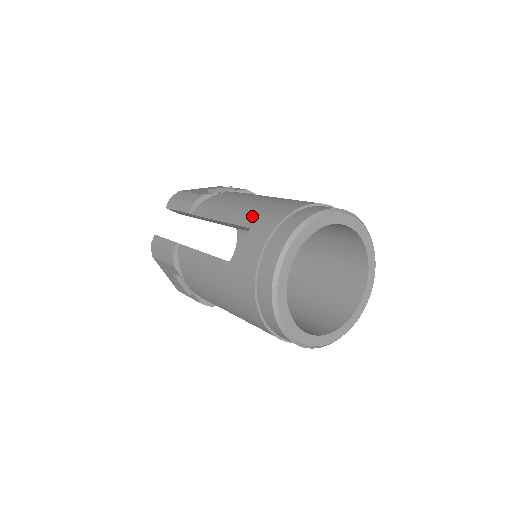
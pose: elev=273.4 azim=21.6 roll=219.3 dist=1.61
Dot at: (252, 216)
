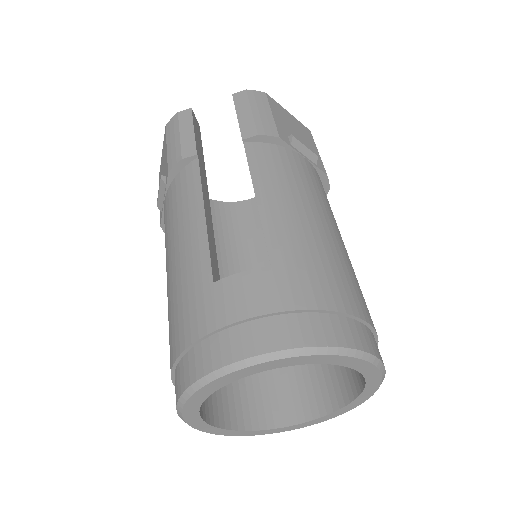
Dot at: (290, 250)
